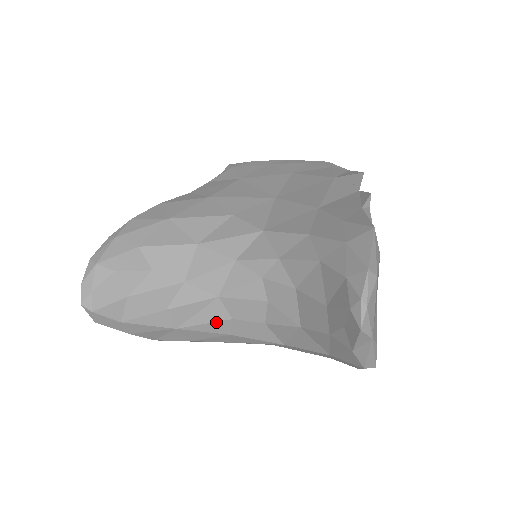
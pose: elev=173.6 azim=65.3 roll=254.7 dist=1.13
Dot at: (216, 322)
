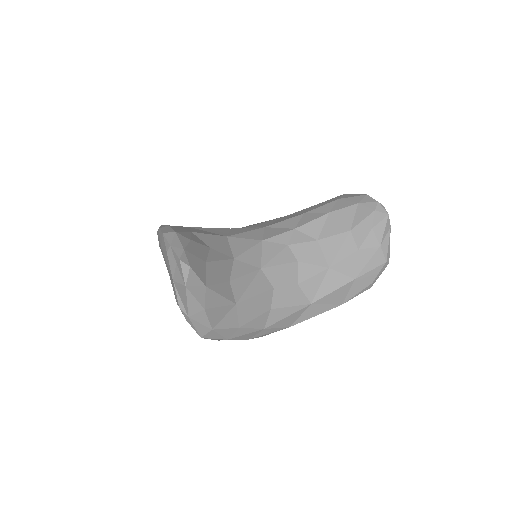
Dot at: (263, 293)
